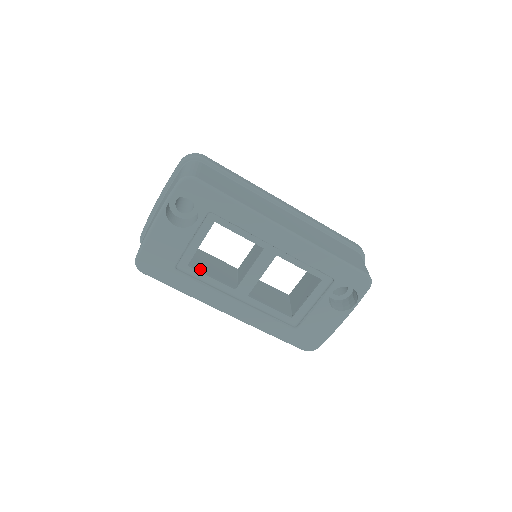
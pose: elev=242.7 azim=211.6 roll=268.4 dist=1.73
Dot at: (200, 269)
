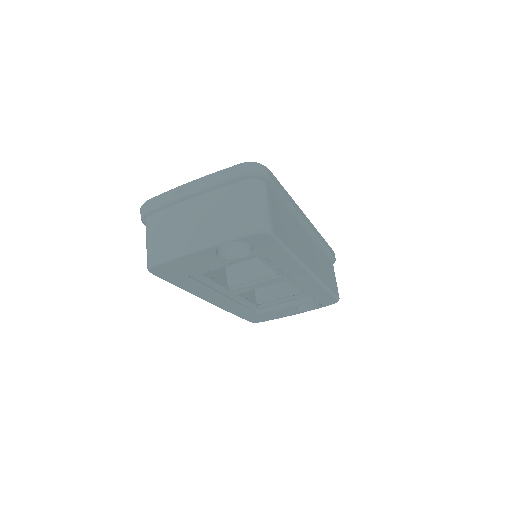
Dot at: occluded
